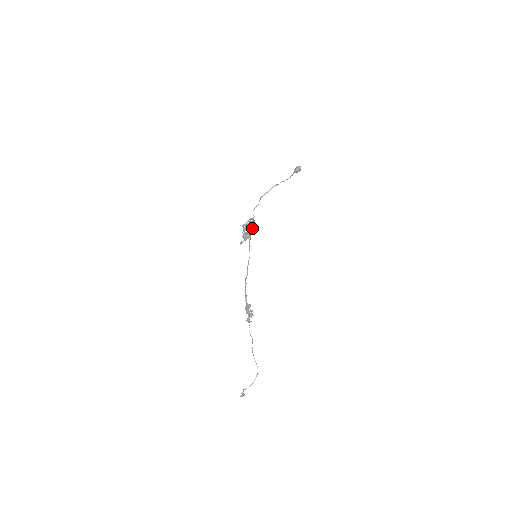
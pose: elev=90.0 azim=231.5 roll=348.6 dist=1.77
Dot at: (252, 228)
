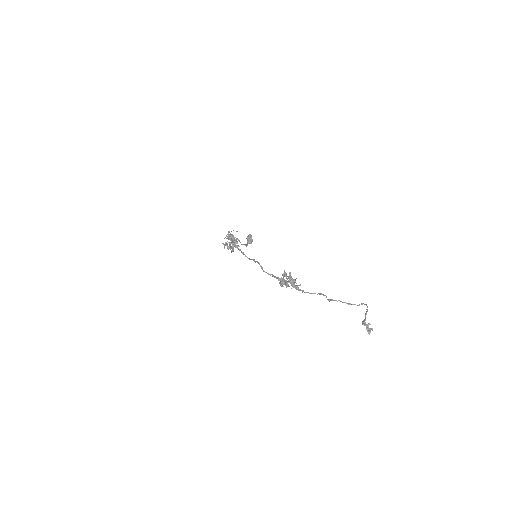
Dot at: occluded
